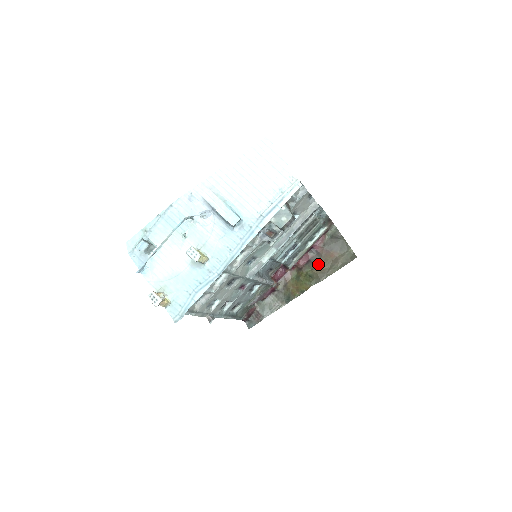
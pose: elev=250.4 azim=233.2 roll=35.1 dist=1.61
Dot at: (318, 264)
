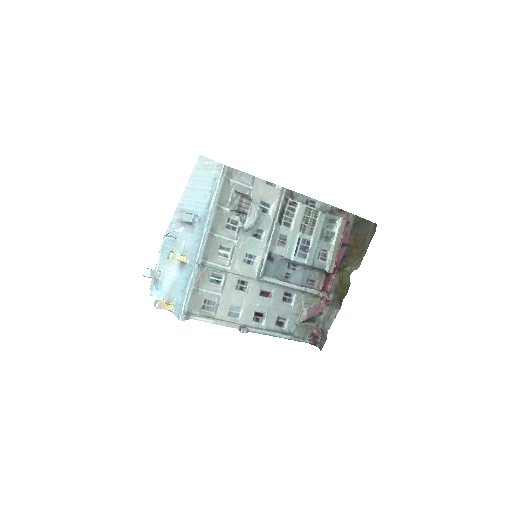
Dot at: (352, 254)
